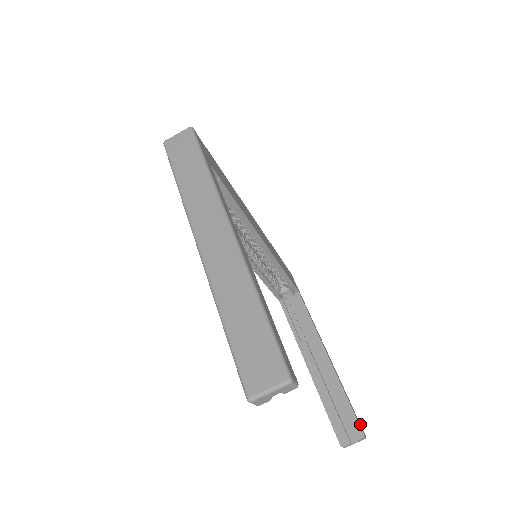
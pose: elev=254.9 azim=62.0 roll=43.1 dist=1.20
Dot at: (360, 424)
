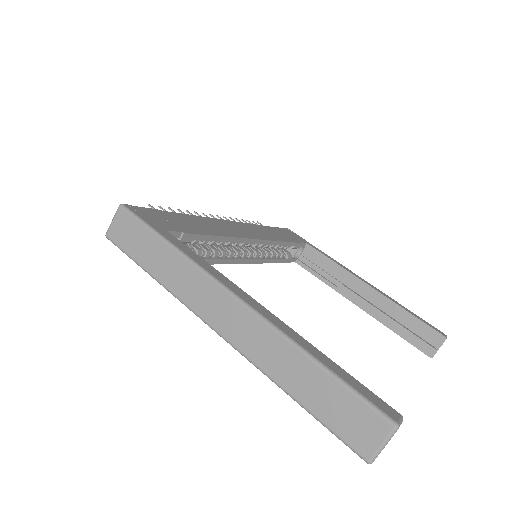
Dot at: (435, 328)
